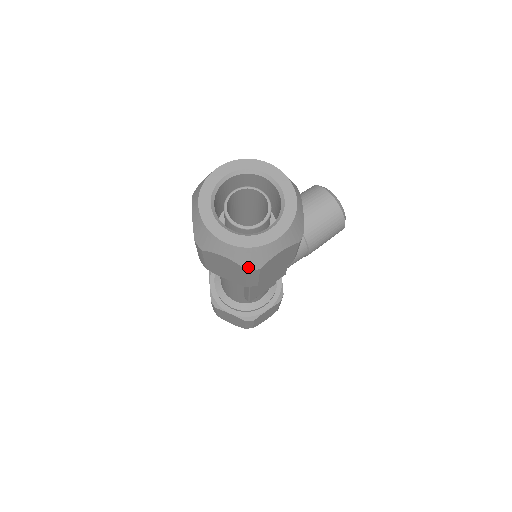
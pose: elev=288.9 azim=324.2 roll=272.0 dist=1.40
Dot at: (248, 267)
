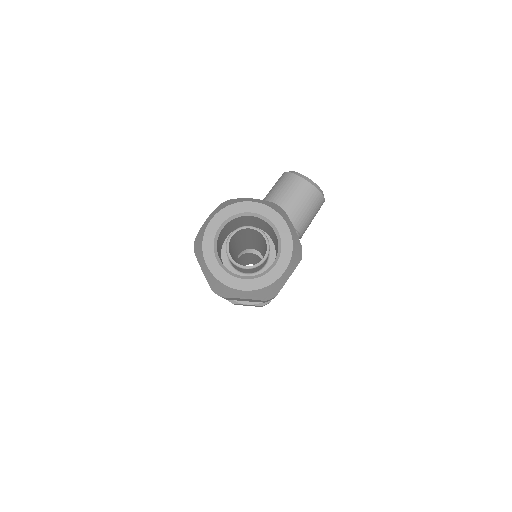
Dot at: (266, 299)
